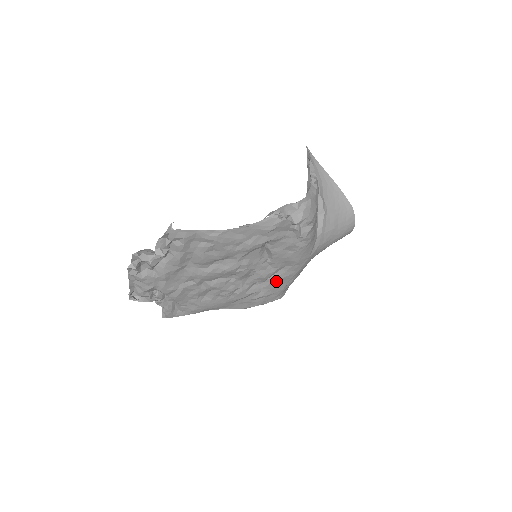
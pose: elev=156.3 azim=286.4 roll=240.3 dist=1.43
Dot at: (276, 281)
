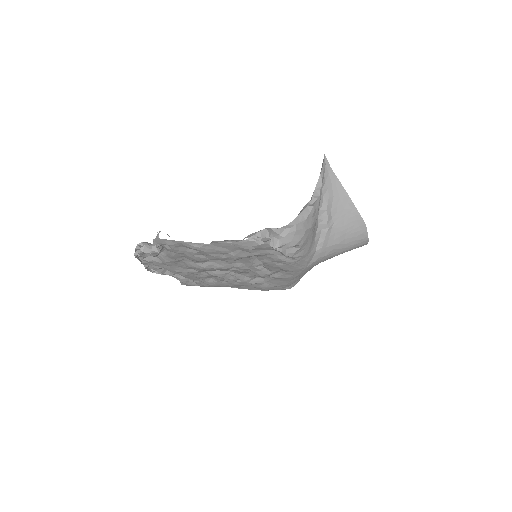
Dot at: (277, 279)
